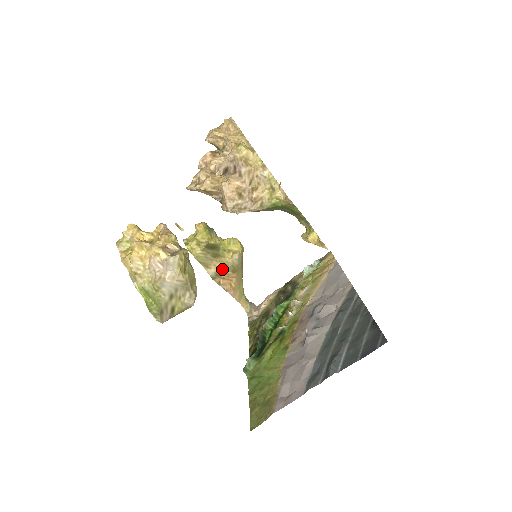
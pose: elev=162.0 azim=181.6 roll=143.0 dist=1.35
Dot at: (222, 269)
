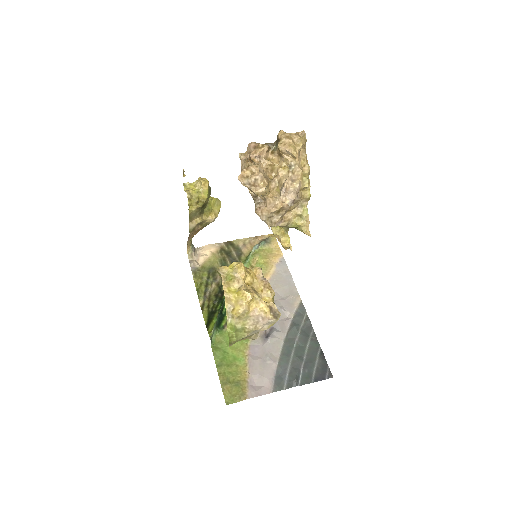
Dot at: (199, 224)
